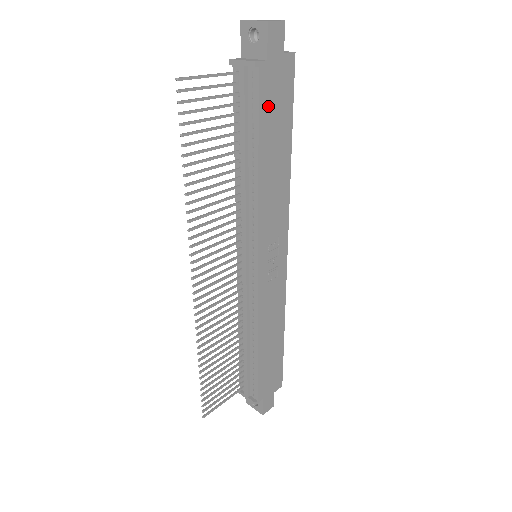
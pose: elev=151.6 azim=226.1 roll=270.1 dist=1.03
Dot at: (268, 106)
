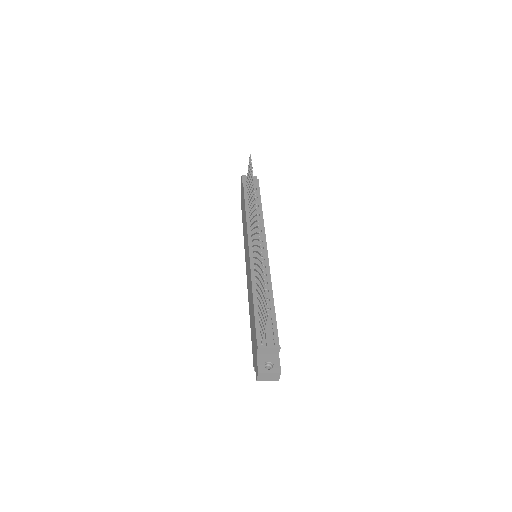
Dot at: occluded
